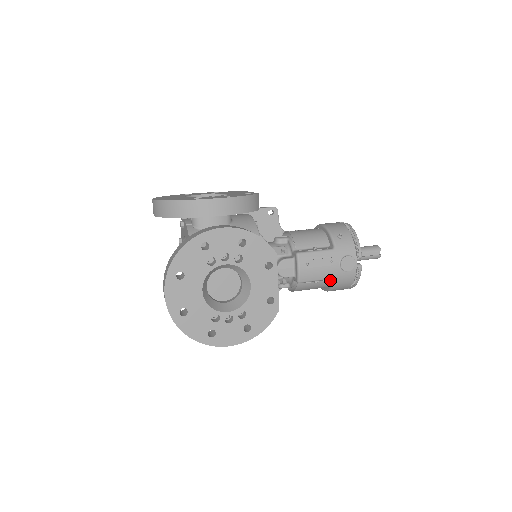
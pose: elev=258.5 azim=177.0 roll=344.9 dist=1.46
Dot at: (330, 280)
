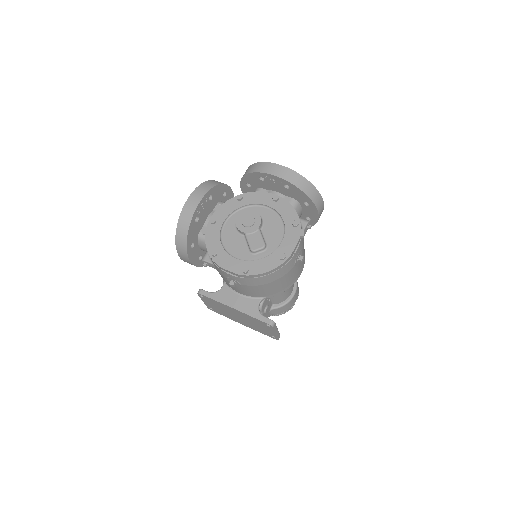
Dot at: occluded
